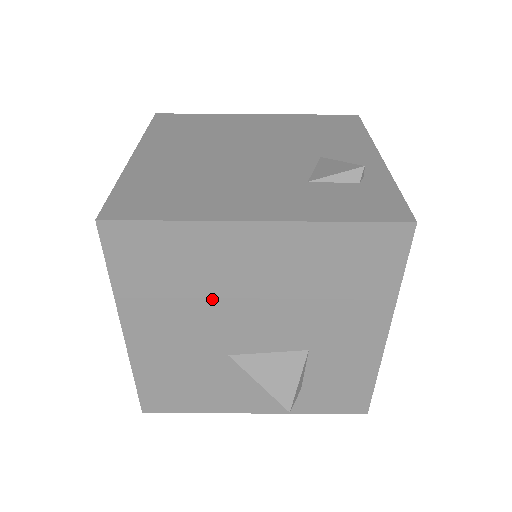
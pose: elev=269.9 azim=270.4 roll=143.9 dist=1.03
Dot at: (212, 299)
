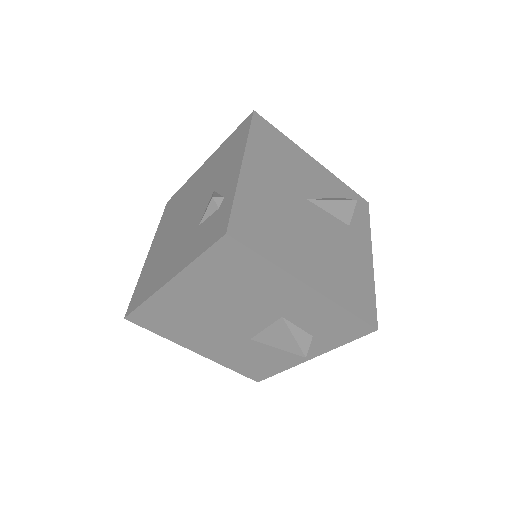
Dot at: (204, 321)
